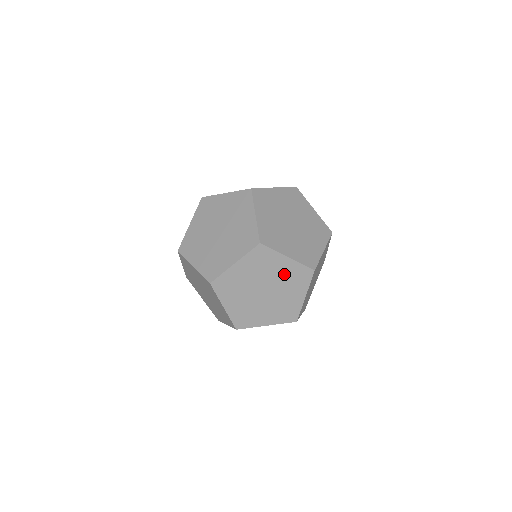
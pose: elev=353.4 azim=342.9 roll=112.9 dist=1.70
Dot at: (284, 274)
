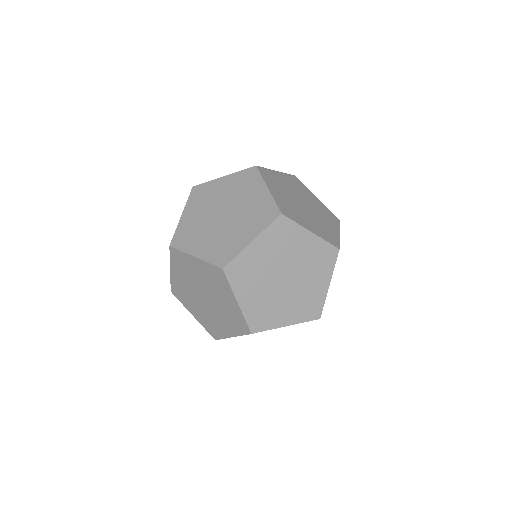
Dot at: (227, 307)
